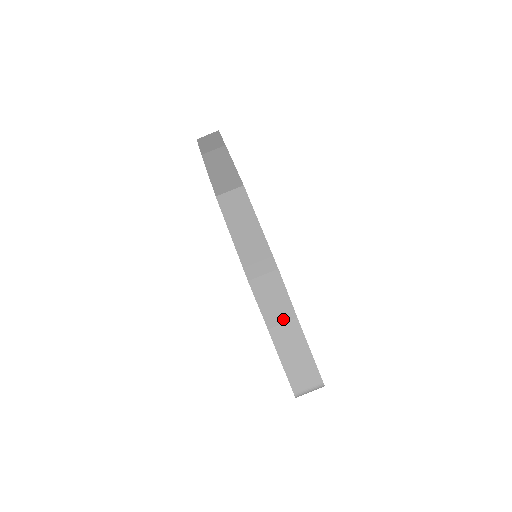
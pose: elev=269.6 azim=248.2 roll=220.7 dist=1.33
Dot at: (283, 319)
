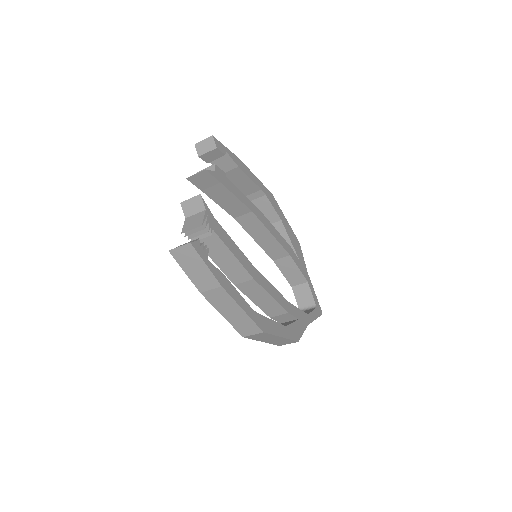
Dot at: occluded
